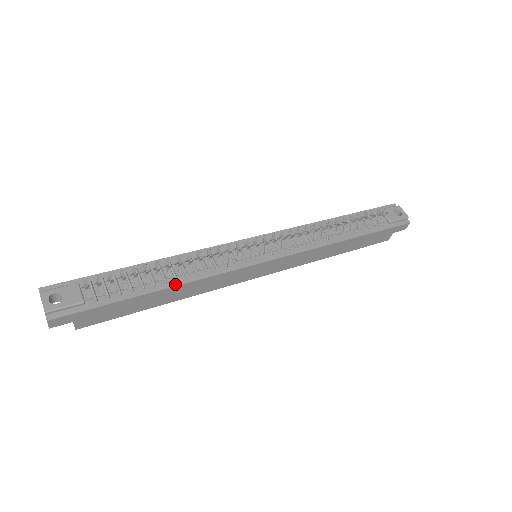
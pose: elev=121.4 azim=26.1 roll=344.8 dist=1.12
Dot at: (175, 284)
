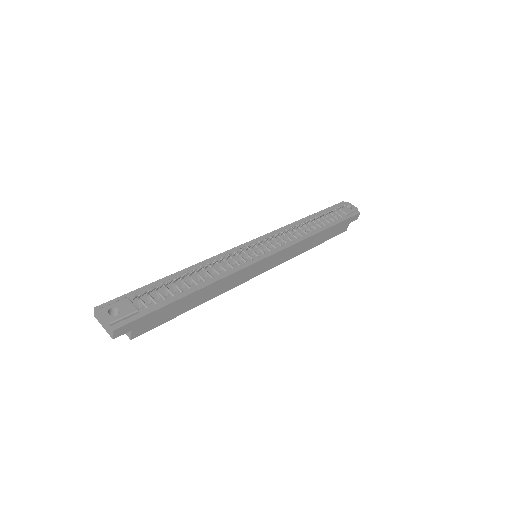
Dot at: (205, 285)
